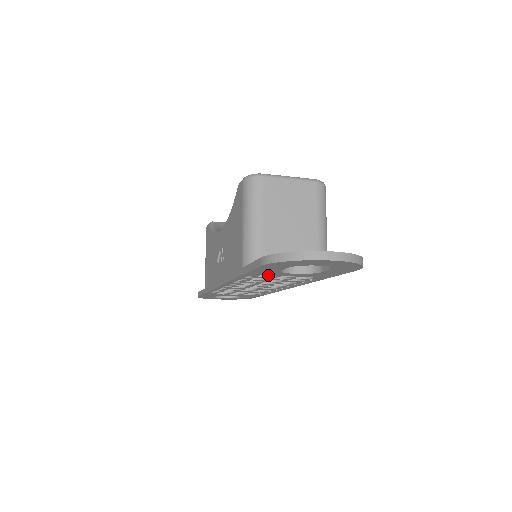
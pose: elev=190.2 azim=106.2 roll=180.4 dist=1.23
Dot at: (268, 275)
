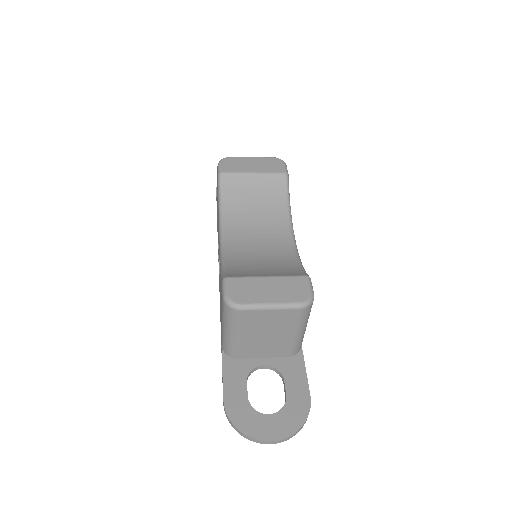
Dot at: occluded
